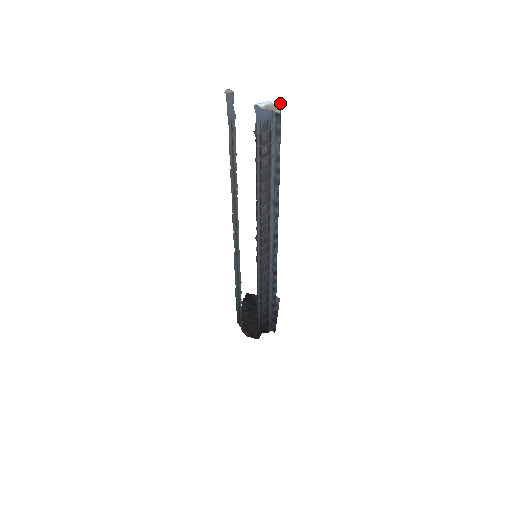
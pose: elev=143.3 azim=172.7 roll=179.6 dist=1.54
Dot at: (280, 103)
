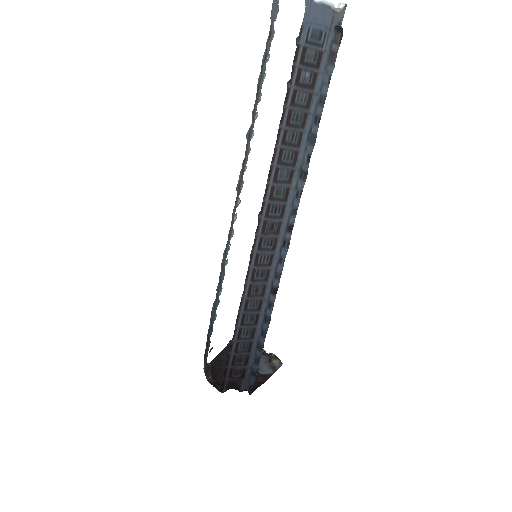
Dot at: (344, 4)
